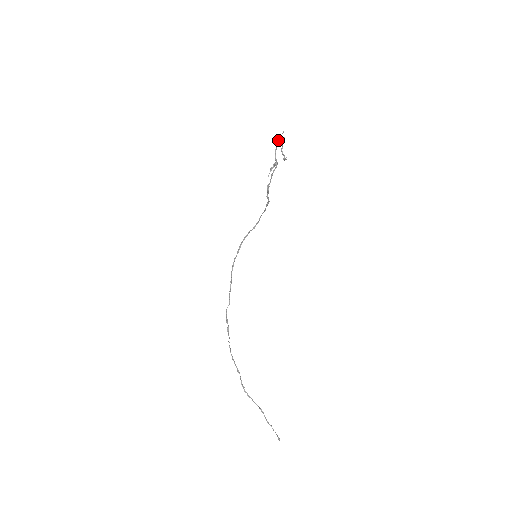
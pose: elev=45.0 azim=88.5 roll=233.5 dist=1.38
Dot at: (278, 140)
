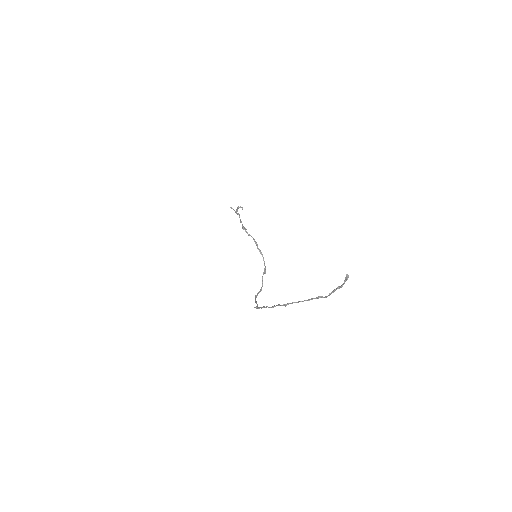
Dot at: occluded
